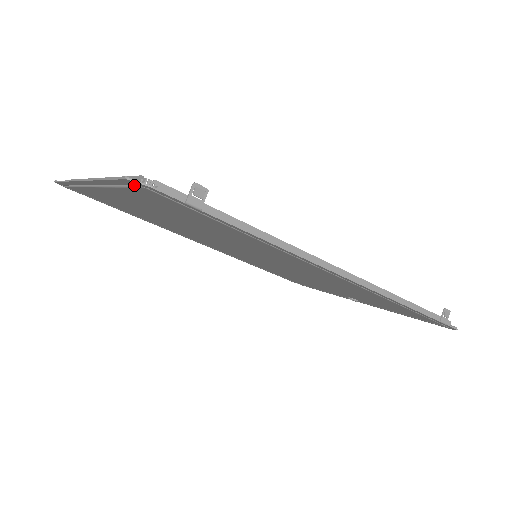
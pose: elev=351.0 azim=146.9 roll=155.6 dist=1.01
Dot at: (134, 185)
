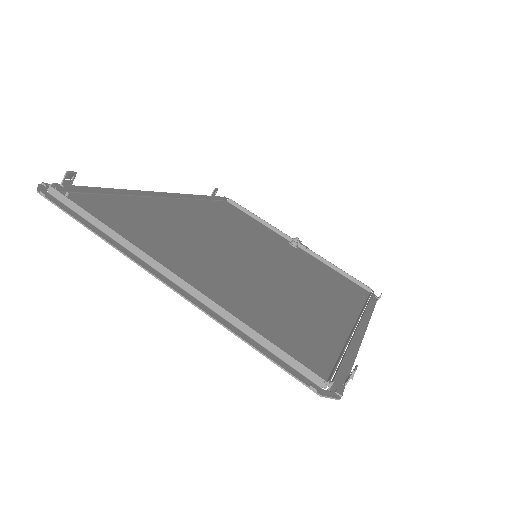
Dot at: (301, 372)
